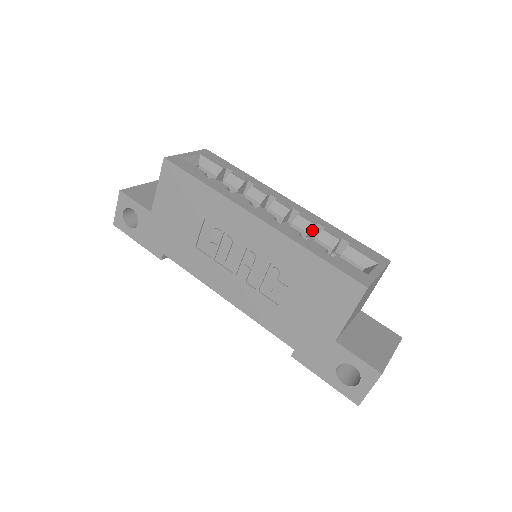
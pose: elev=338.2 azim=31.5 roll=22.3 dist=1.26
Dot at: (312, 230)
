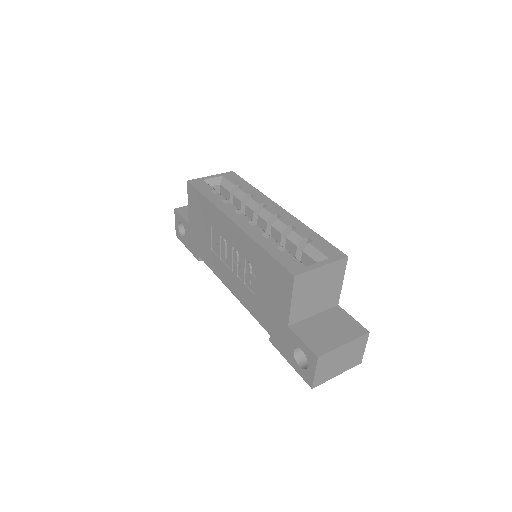
Dot at: (288, 231)
